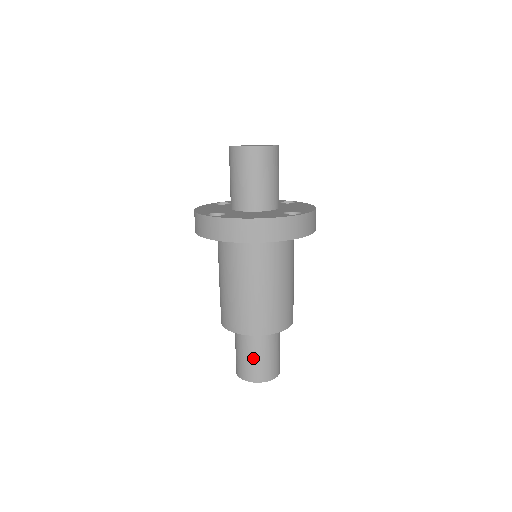
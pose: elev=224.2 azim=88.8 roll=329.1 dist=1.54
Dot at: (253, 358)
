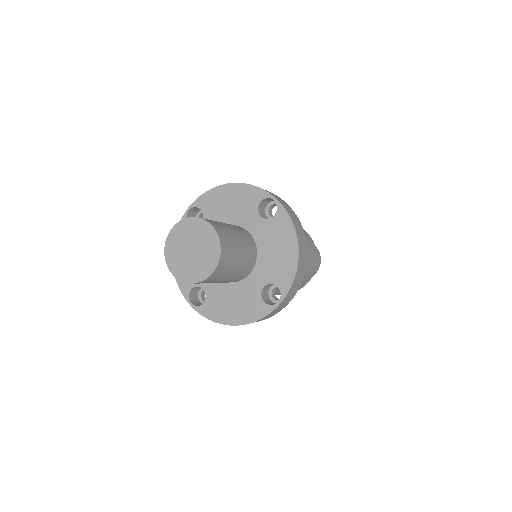
Dot at: occluded
